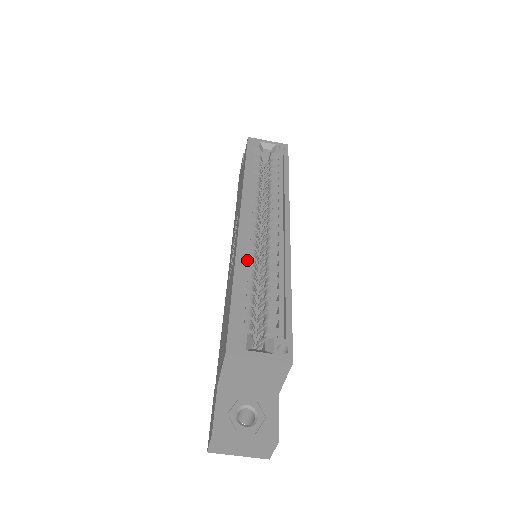
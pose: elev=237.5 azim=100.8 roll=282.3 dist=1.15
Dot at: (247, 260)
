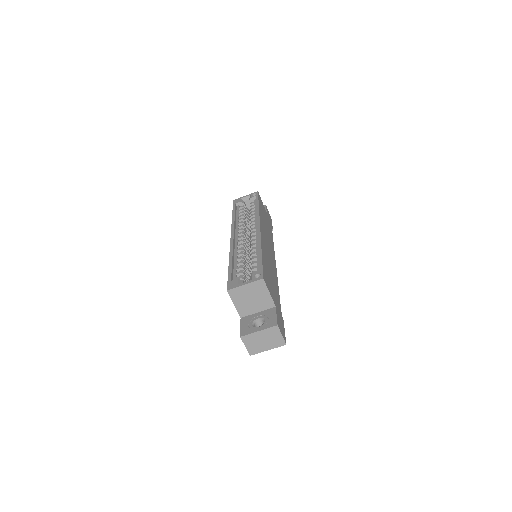
Dot at: occluded
